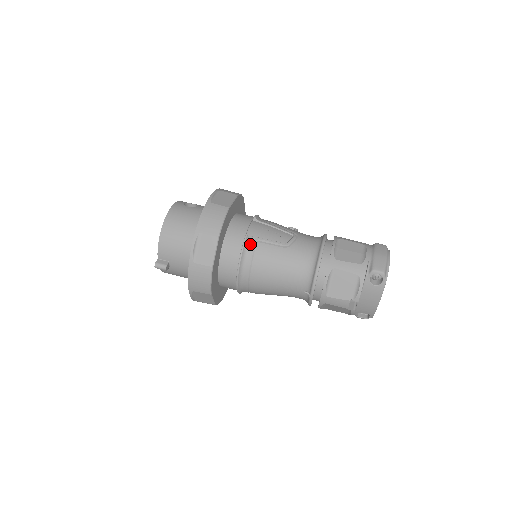
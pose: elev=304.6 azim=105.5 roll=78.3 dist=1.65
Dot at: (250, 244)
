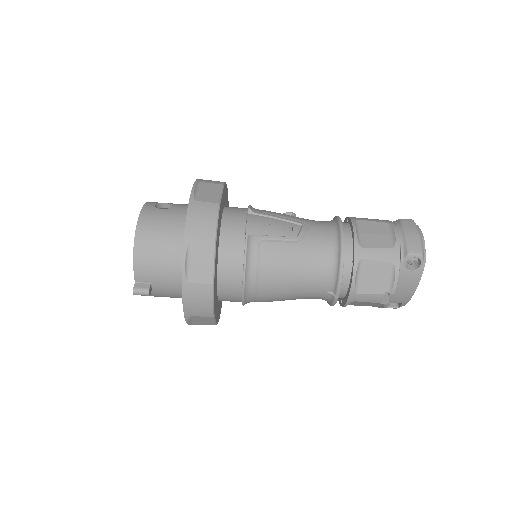
Dot at: (253, 245)
